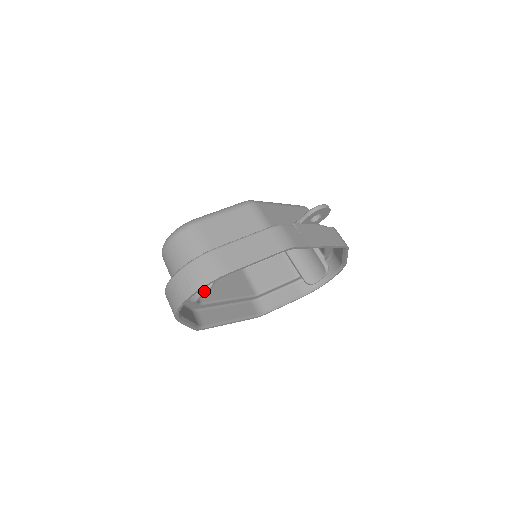
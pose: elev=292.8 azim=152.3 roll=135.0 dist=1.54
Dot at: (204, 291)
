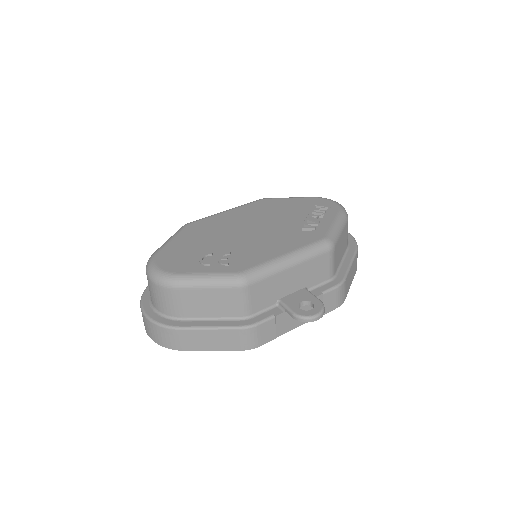
Dot at: occluded
